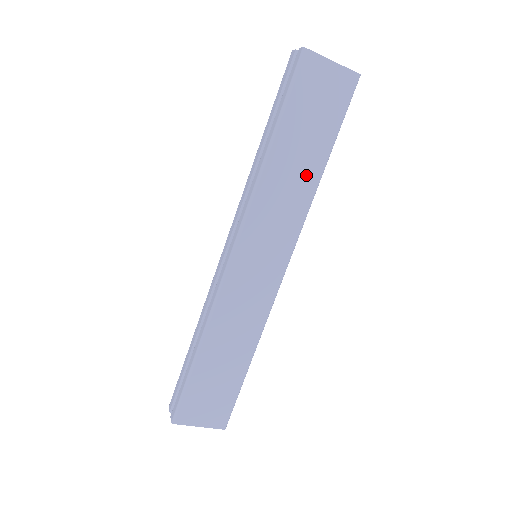
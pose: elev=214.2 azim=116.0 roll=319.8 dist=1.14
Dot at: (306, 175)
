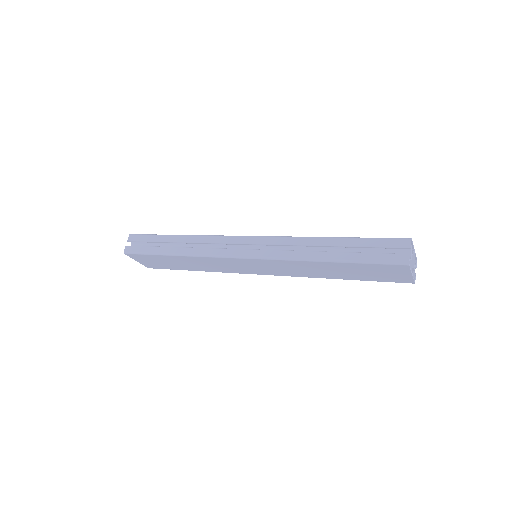
Dot at: (326, 274)
